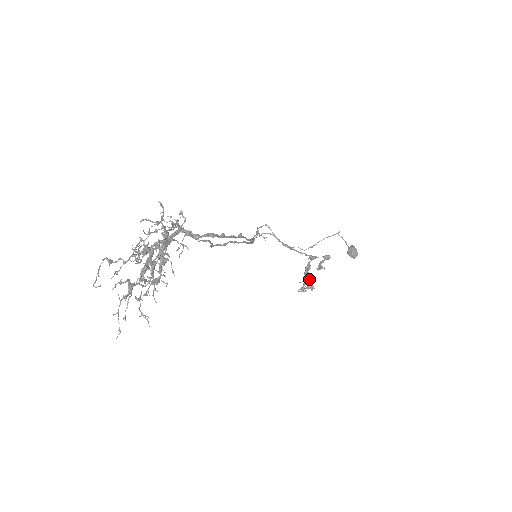
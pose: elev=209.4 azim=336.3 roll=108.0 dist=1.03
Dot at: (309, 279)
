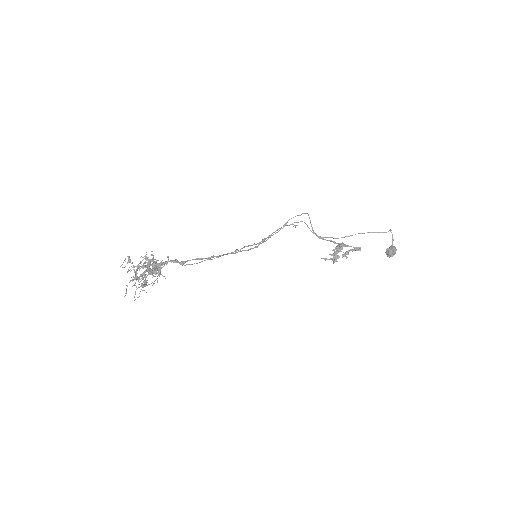
Dot at: (336, 254)
